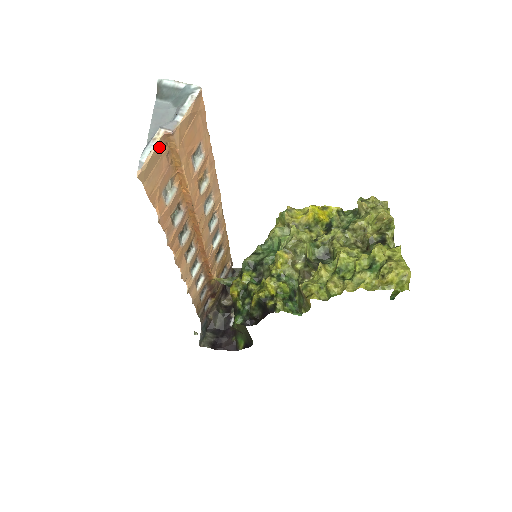
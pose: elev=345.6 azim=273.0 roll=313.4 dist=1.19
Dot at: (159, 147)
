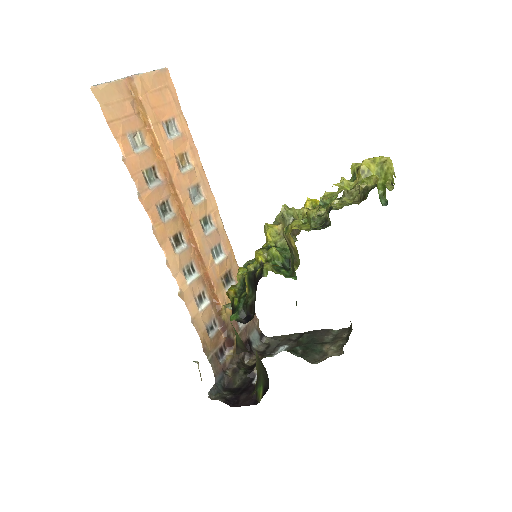
Dot at: (120, 87)
